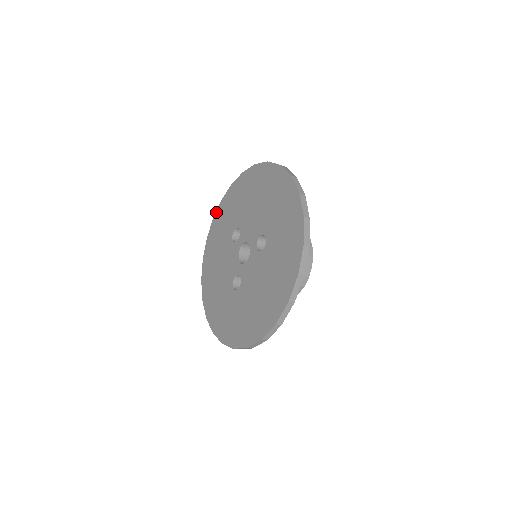
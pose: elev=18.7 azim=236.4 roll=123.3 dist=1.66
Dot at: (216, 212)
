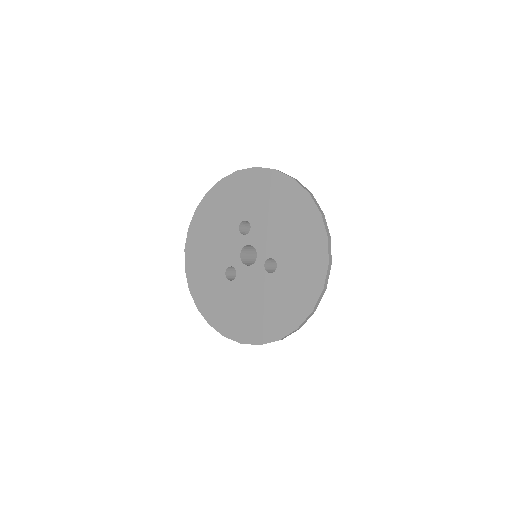
Dot at: (228, 176)
